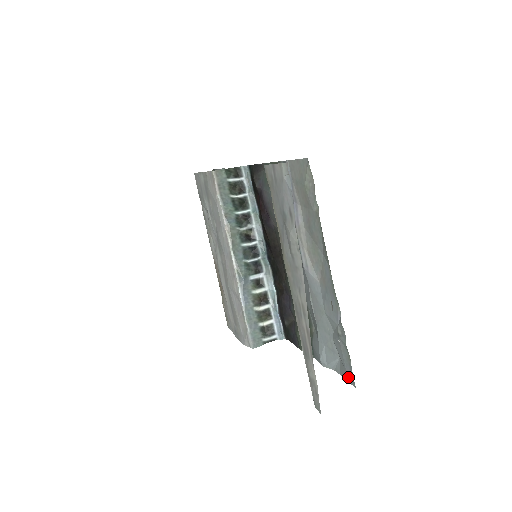
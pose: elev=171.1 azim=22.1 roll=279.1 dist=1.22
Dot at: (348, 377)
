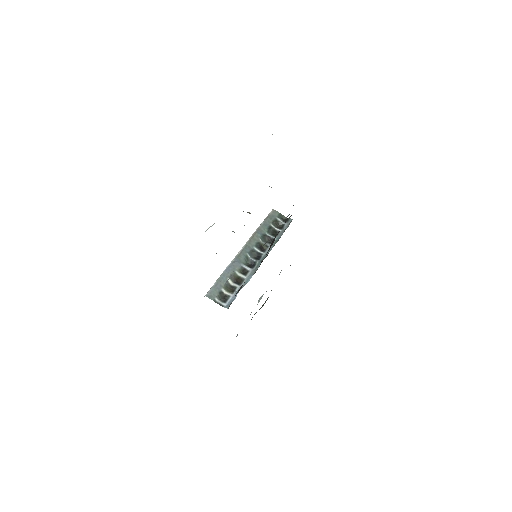
Dot at: occluded
